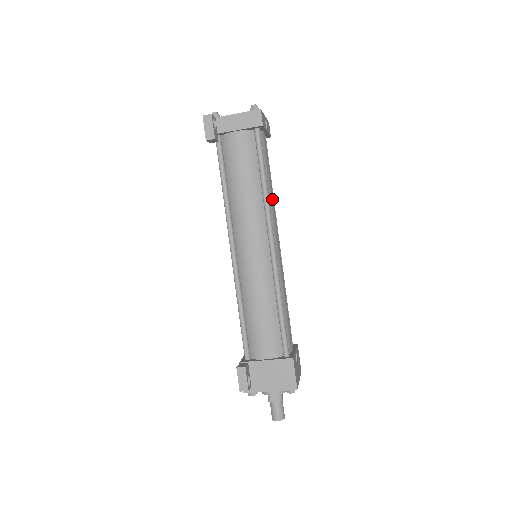
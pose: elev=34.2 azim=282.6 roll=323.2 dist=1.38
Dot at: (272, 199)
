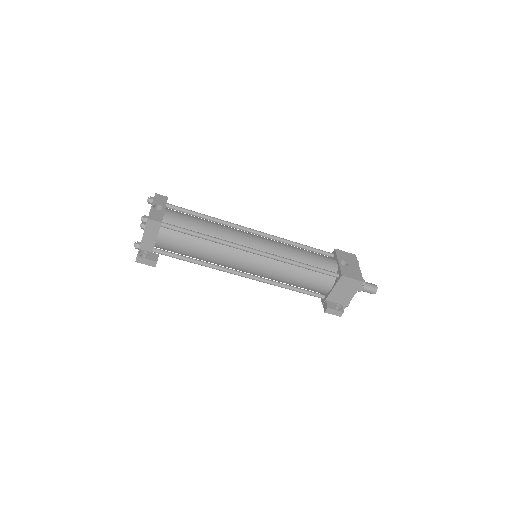
Dot at: (220, 230)
